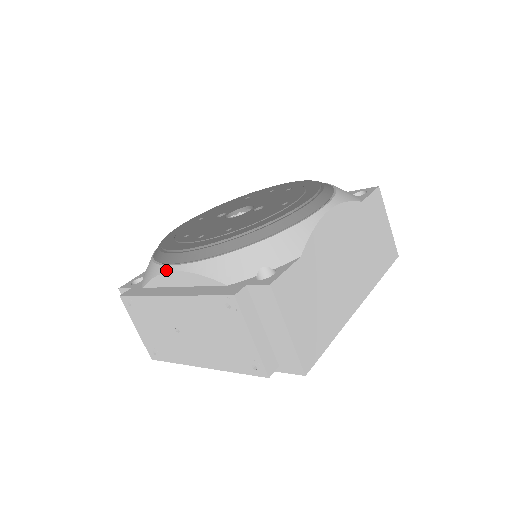
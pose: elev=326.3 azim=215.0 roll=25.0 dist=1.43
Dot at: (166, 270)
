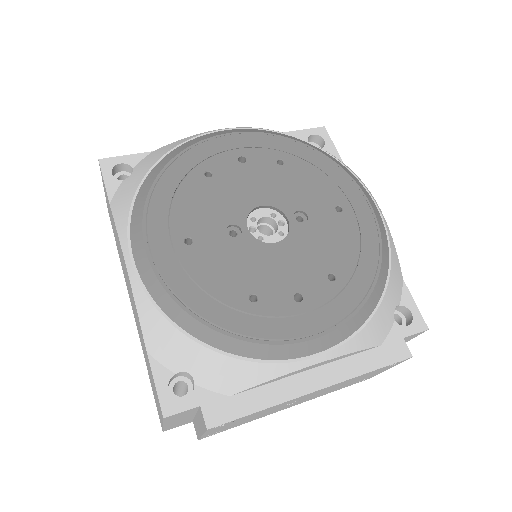
Dot at: (301, 367)
